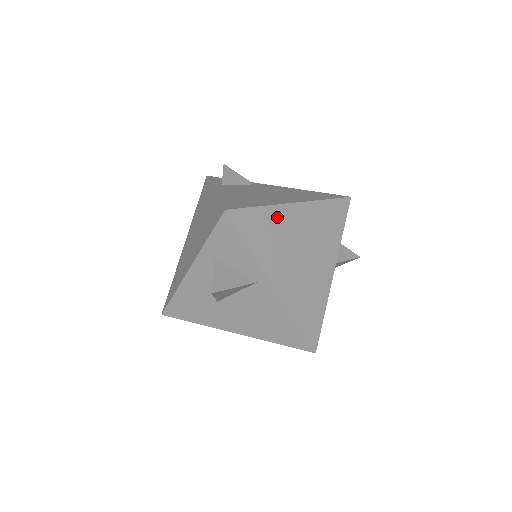
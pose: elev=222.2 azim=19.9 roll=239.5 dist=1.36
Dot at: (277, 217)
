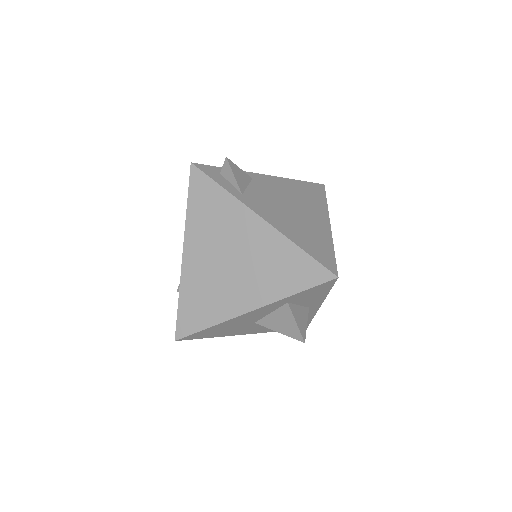
Dot at: occluded
